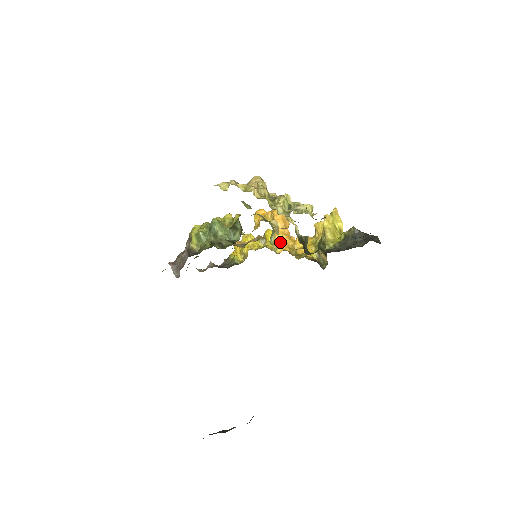
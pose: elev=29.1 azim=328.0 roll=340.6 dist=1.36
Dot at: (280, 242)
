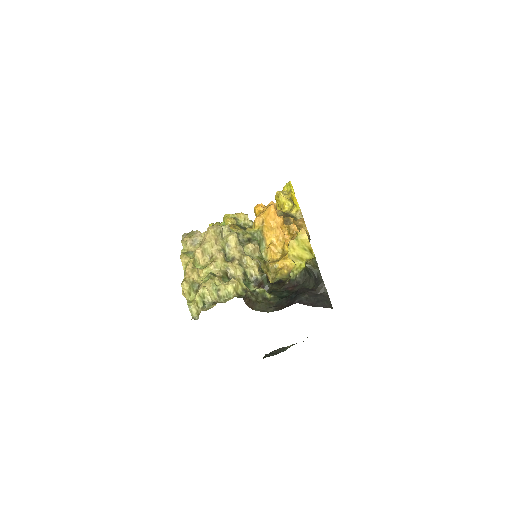
Dot at: (268, 249)
